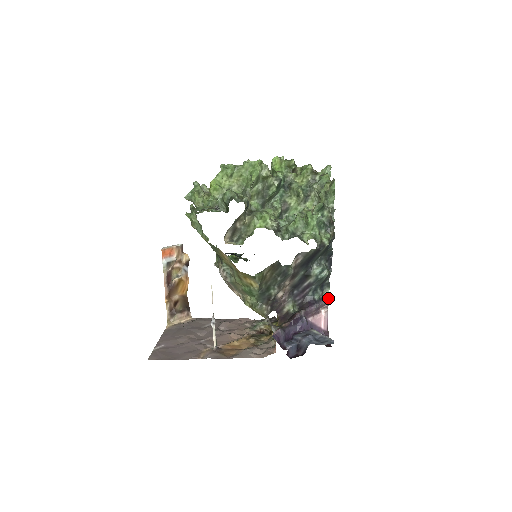
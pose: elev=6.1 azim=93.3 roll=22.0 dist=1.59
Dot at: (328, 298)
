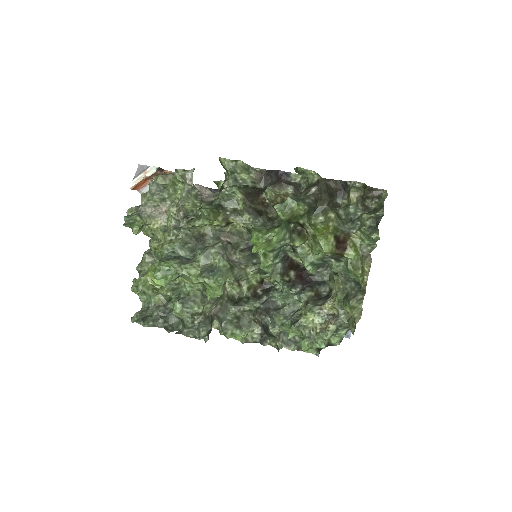
Dot at: occluded
